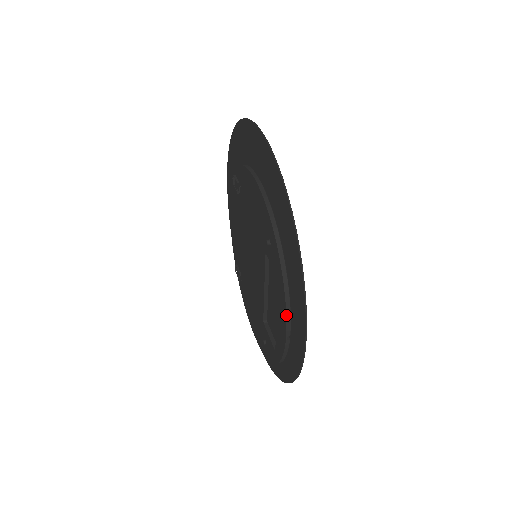
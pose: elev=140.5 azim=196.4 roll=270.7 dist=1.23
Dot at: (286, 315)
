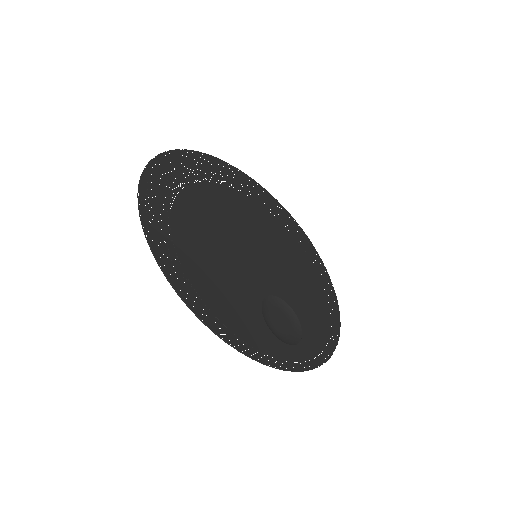
Dot at: (170, 228)
